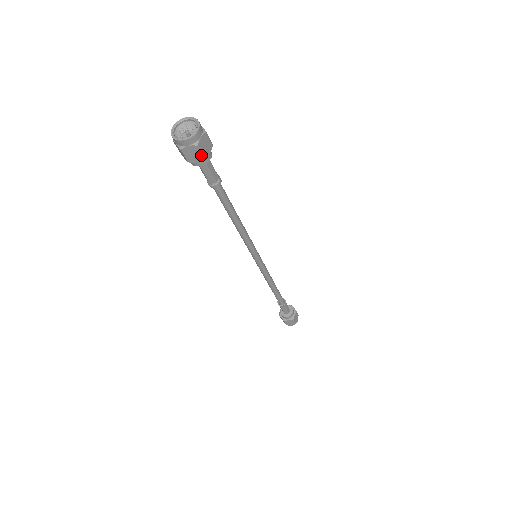
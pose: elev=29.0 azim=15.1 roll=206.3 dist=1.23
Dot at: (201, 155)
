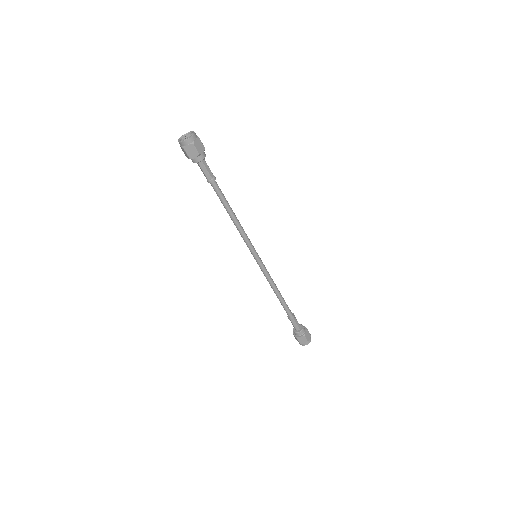
Dot at: (203, 146)
